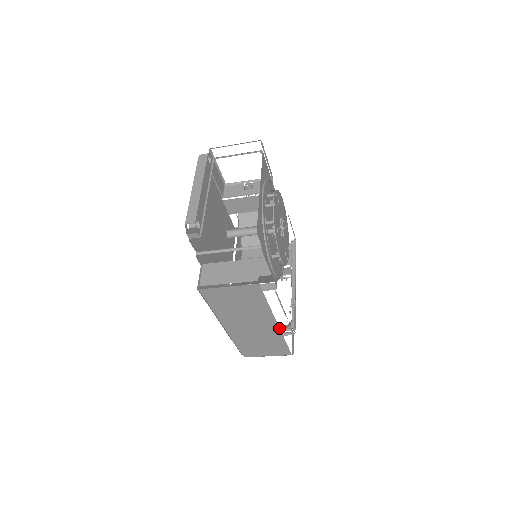
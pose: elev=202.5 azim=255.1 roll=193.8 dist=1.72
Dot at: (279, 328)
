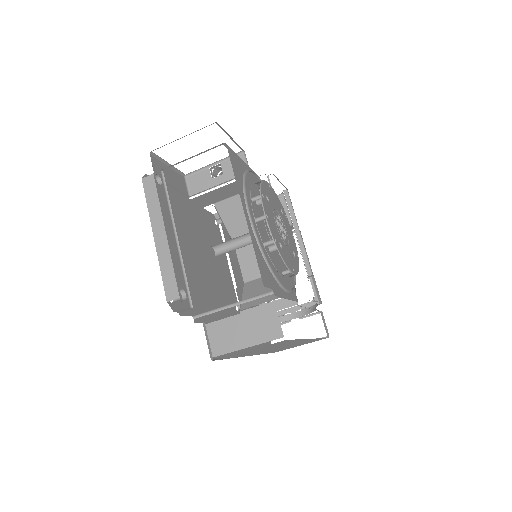
Dot at: occluded
